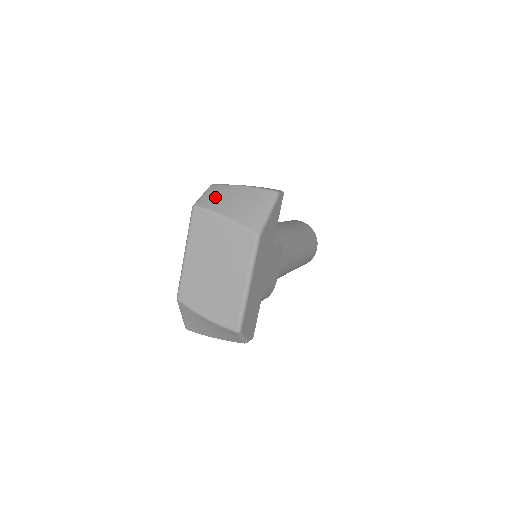
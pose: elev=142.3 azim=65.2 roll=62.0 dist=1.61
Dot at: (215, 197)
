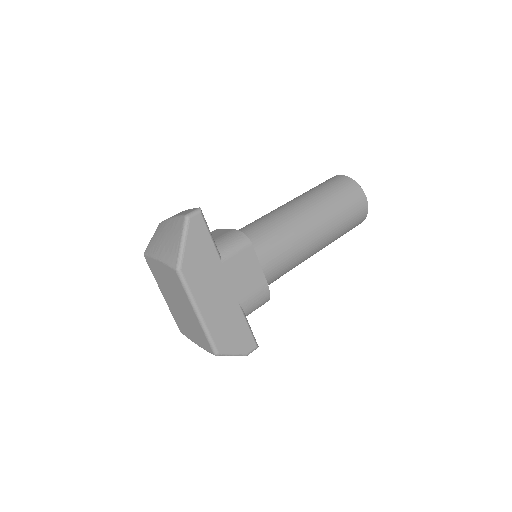
Dot at: (155, 239)
